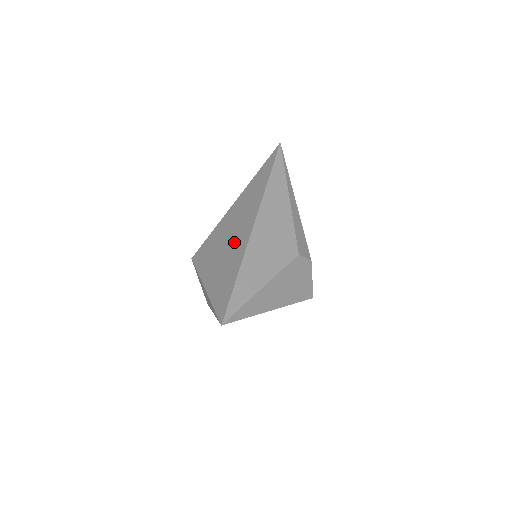
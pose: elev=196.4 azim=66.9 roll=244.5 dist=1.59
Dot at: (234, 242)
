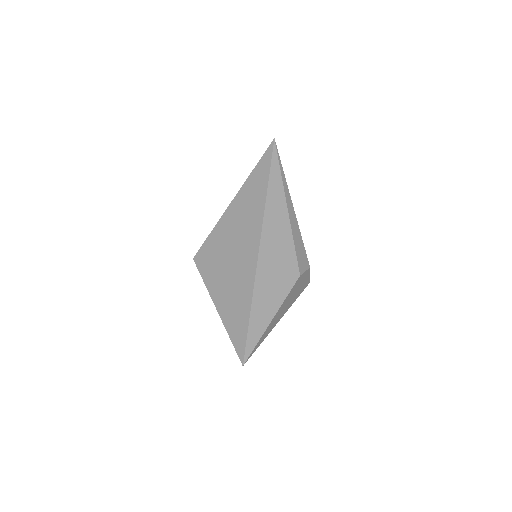
Dot at: (239, 271)
